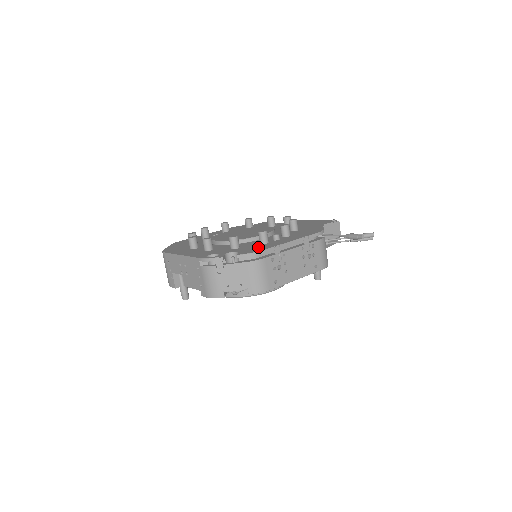
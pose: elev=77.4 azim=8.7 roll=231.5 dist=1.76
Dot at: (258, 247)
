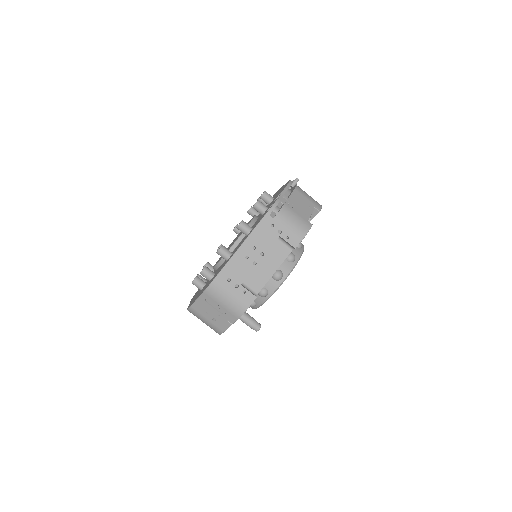
Dot at: (279, 192)
